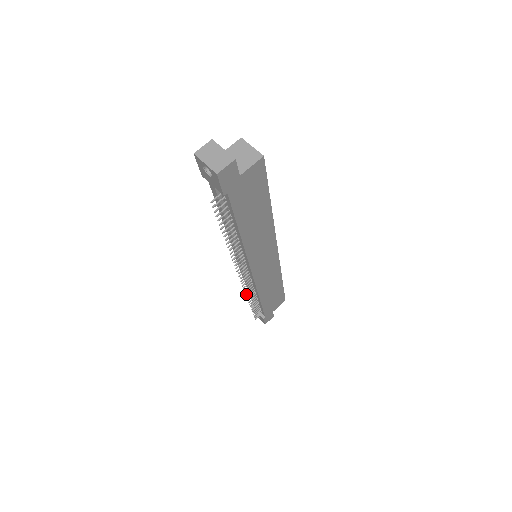
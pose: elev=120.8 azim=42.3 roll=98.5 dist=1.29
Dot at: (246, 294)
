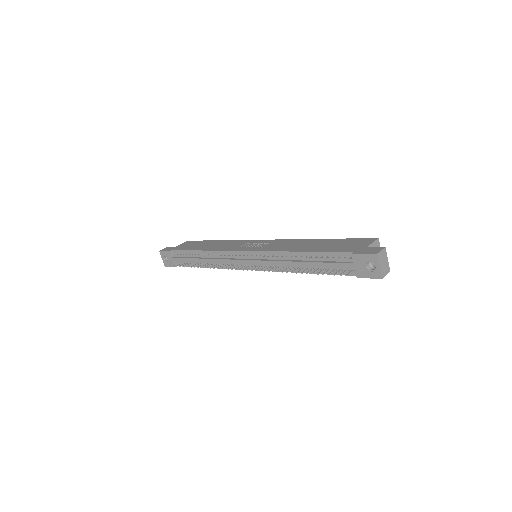
Dot at: occluded
